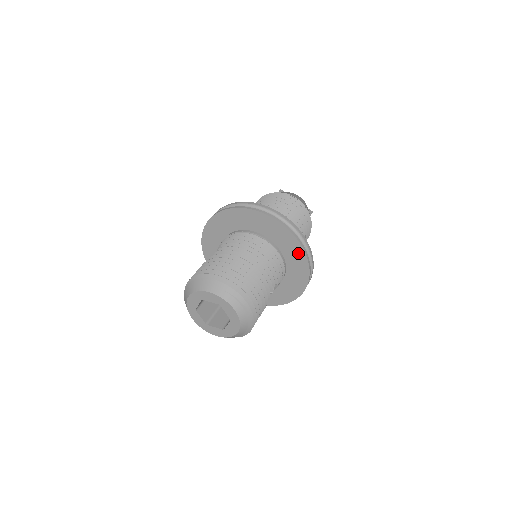
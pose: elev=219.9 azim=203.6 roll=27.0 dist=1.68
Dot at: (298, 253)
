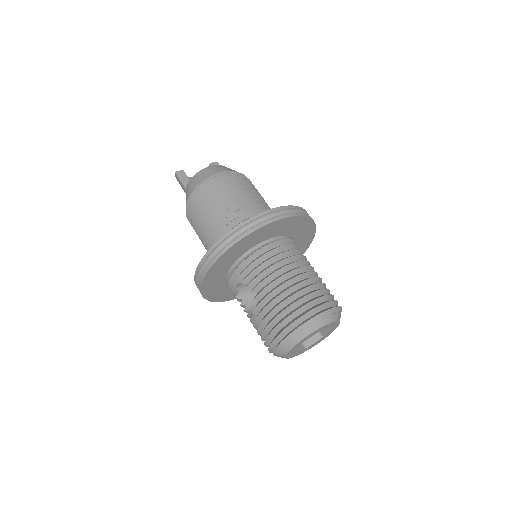
Dot at: (302, 223)
